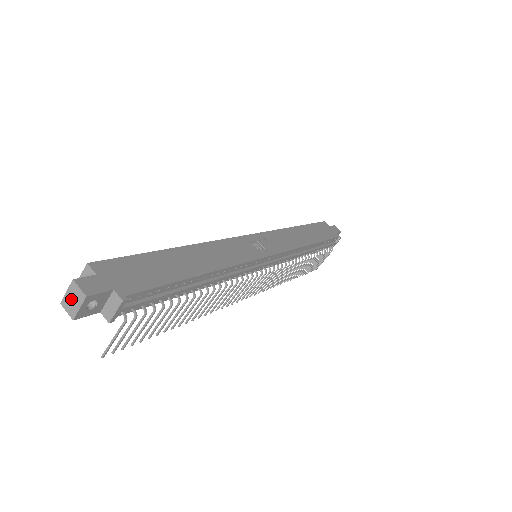
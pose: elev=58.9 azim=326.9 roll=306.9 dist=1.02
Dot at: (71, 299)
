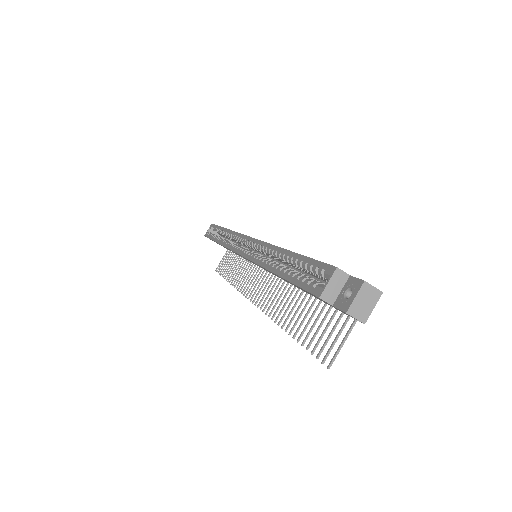
Dot at: (362, 302)
